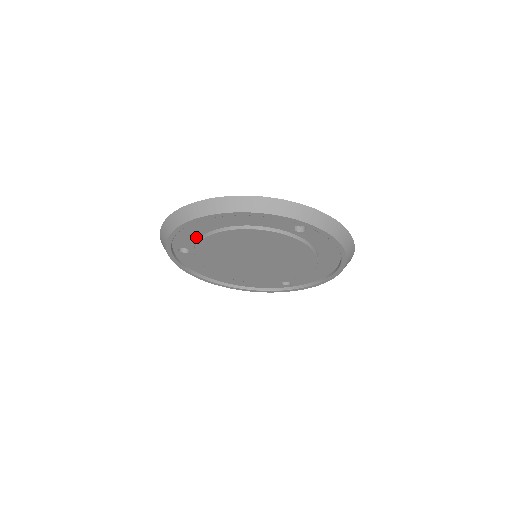
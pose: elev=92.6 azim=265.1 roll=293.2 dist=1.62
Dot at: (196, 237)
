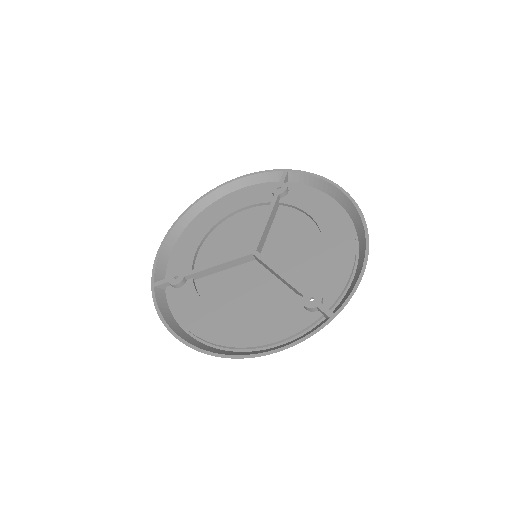
Dot at: (198, 305)
